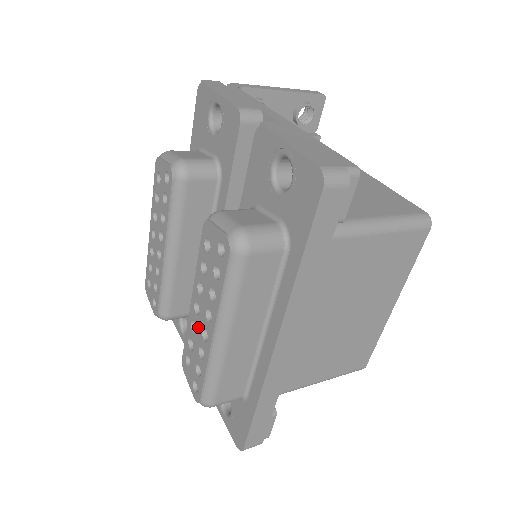
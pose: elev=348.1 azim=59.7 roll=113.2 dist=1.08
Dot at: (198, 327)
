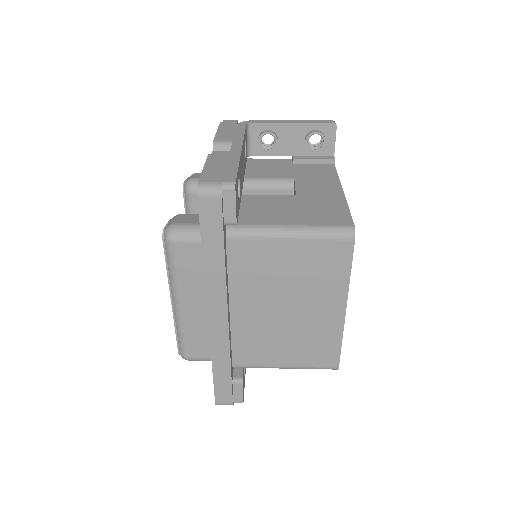
Dot at: occluded
